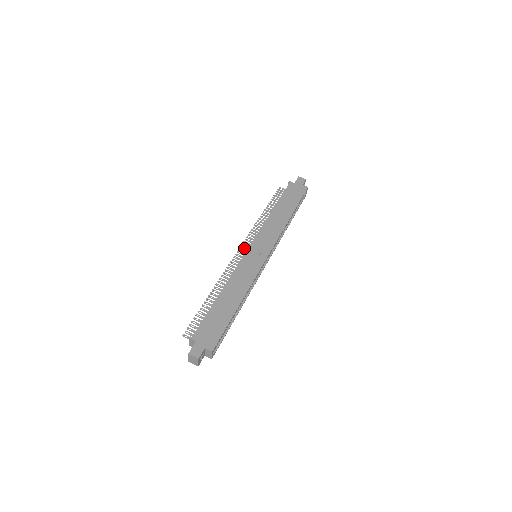
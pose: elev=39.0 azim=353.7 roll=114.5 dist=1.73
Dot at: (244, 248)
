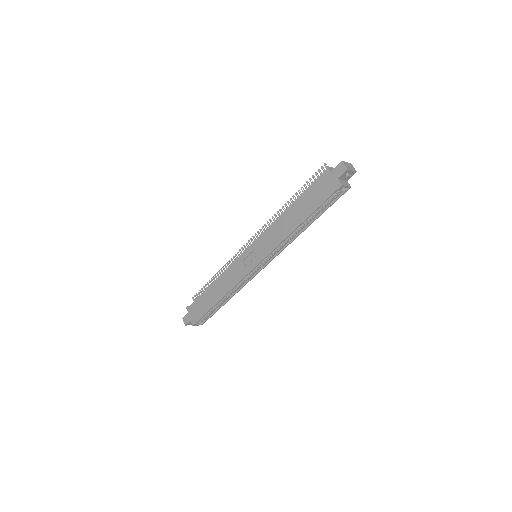
Dot at: (254, 240)
